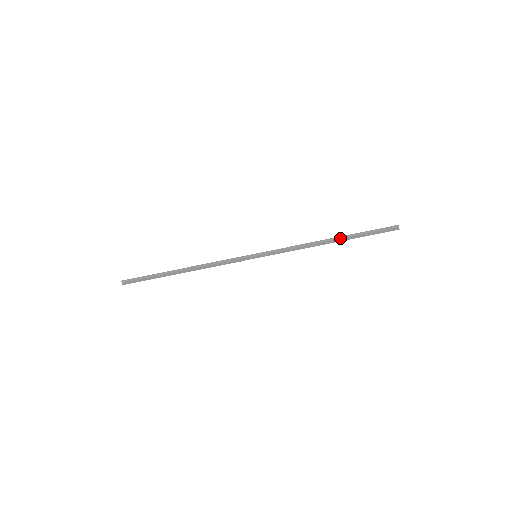
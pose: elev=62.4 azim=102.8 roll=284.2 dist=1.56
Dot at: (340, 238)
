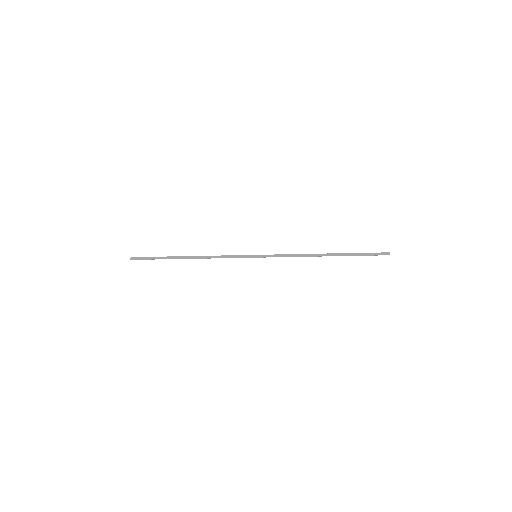
Dot at: (335, 254)
